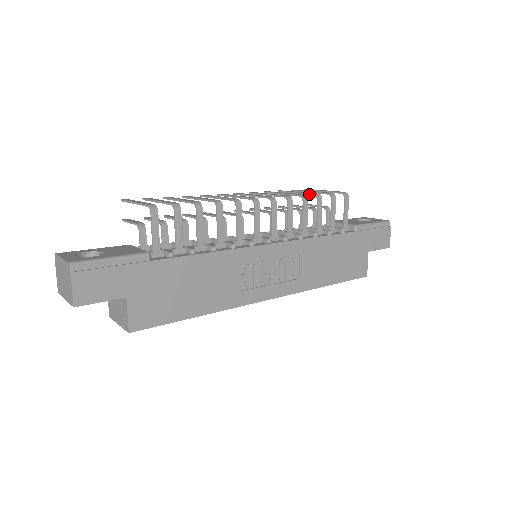
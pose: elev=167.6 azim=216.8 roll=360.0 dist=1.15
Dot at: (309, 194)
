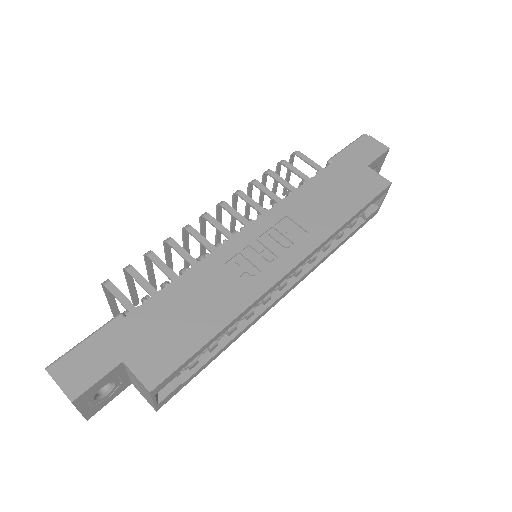
Dot at: (262, 180)
